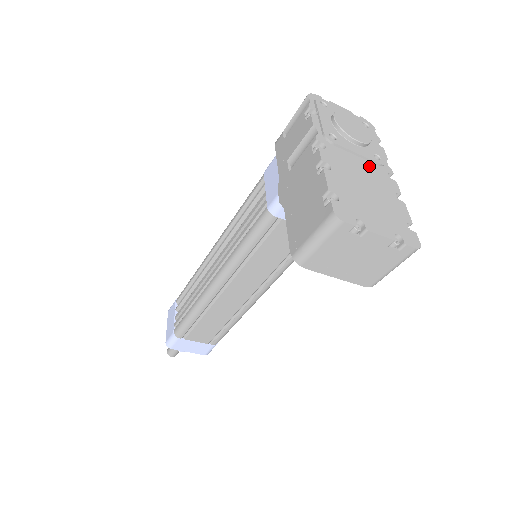
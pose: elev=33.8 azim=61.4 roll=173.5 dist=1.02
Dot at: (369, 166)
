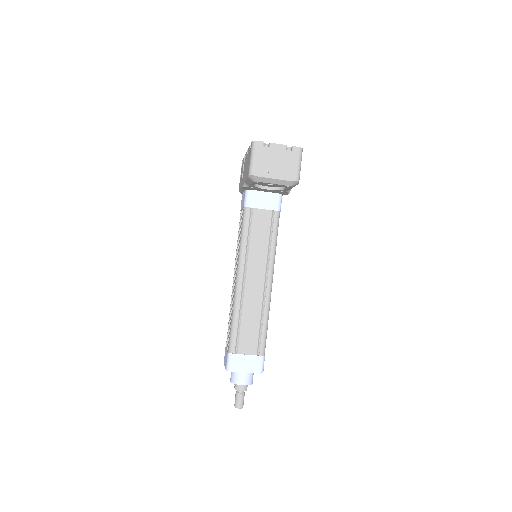
Dot at: occluded
